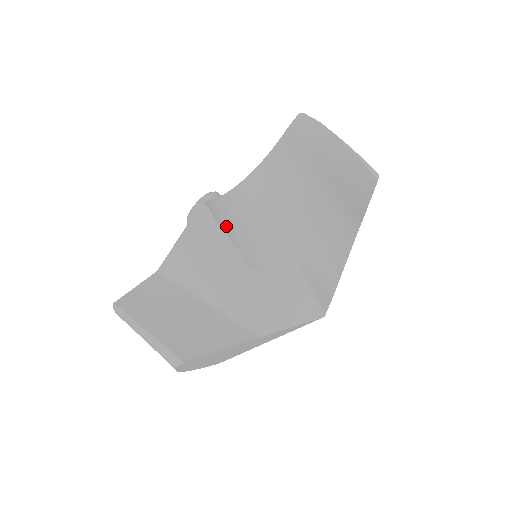
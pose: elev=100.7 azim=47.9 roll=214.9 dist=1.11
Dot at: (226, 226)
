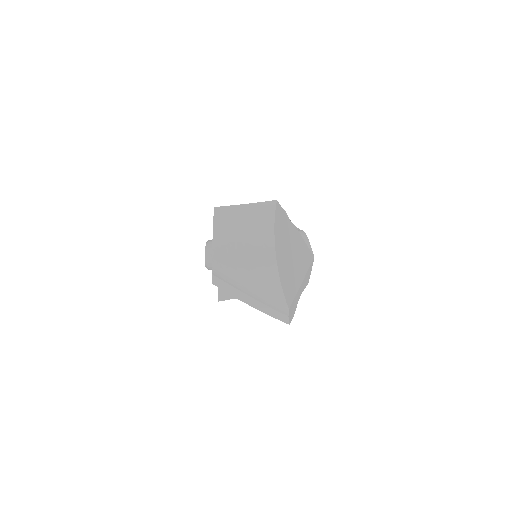
Dot at: occluded
